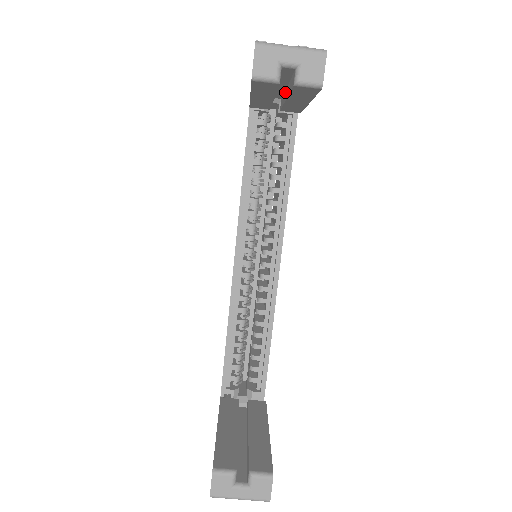
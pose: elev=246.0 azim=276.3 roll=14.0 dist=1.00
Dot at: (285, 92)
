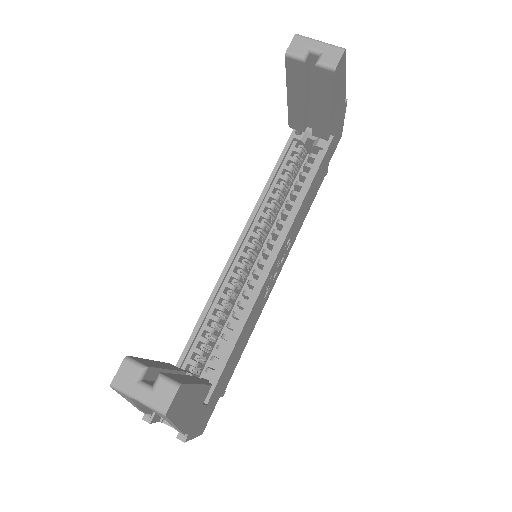
Dot at: occluded
